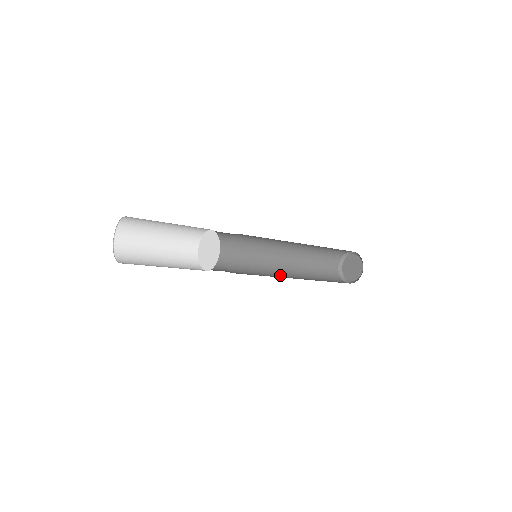
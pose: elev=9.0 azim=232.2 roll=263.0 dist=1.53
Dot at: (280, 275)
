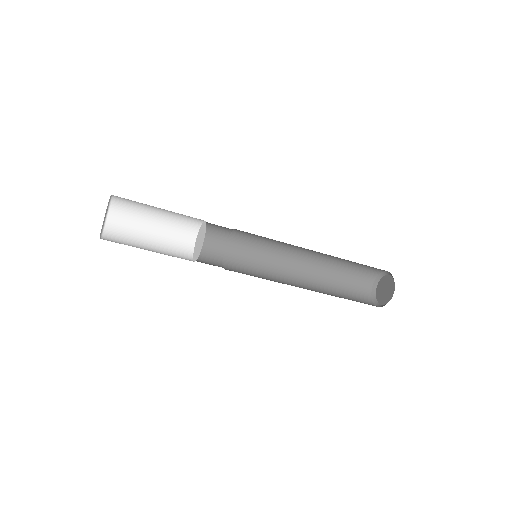
Dot at: occluded
